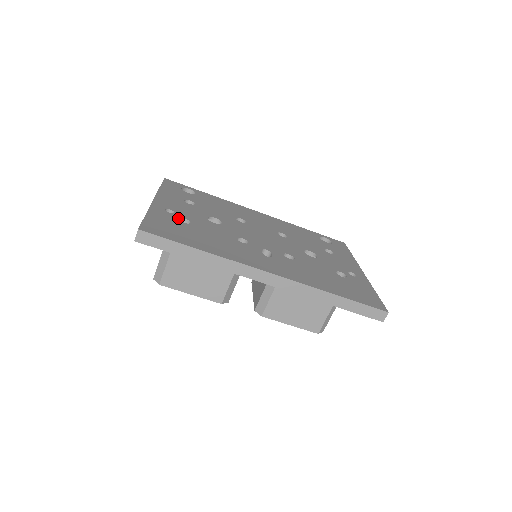
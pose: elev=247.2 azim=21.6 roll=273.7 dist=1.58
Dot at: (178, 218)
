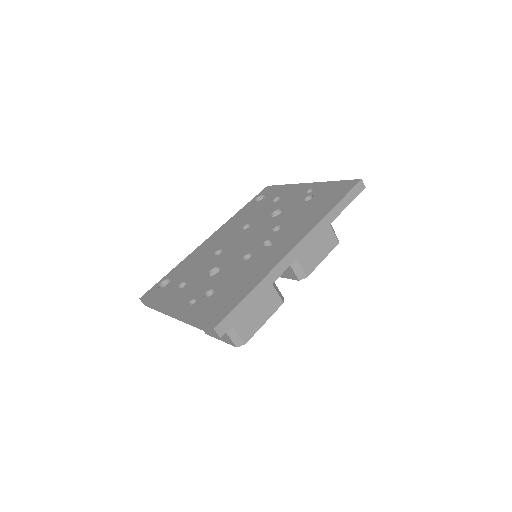
Dot at: (204, 298)
